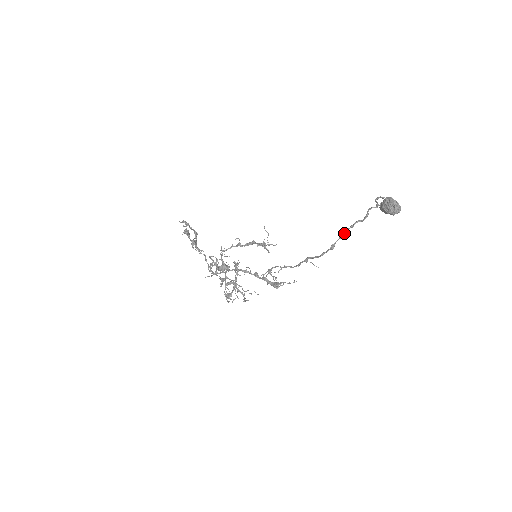
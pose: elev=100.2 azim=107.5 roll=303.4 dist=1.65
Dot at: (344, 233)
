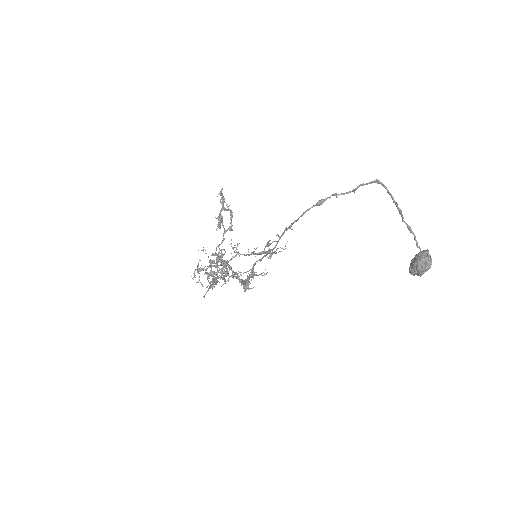
Dot at: (341, 193)
